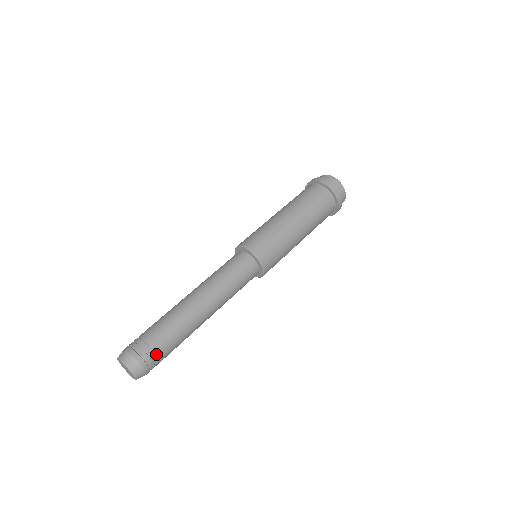
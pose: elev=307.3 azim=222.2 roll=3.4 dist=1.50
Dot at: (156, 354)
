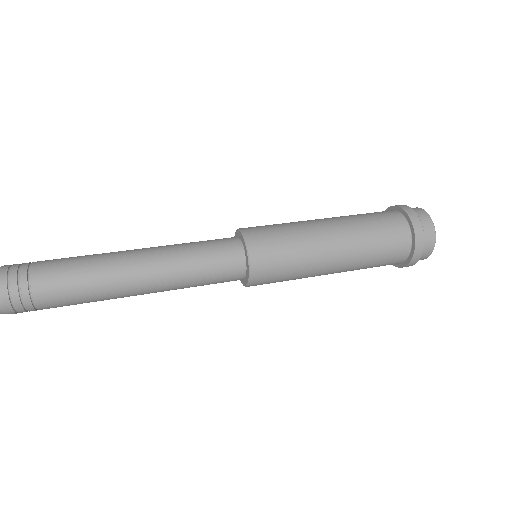
Dot at: (34, 303)
